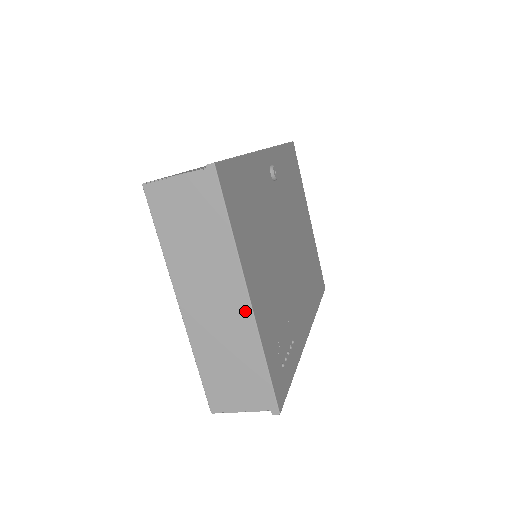
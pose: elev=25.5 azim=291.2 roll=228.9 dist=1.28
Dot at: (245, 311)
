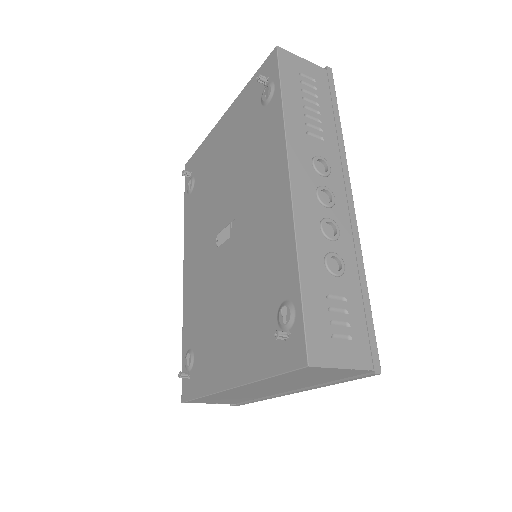
Dot at: (281, 395)
